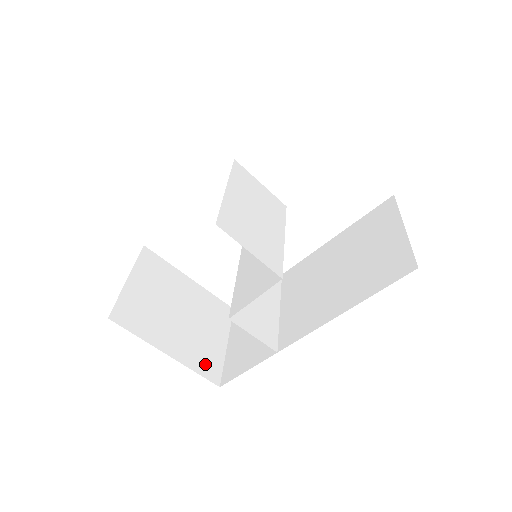
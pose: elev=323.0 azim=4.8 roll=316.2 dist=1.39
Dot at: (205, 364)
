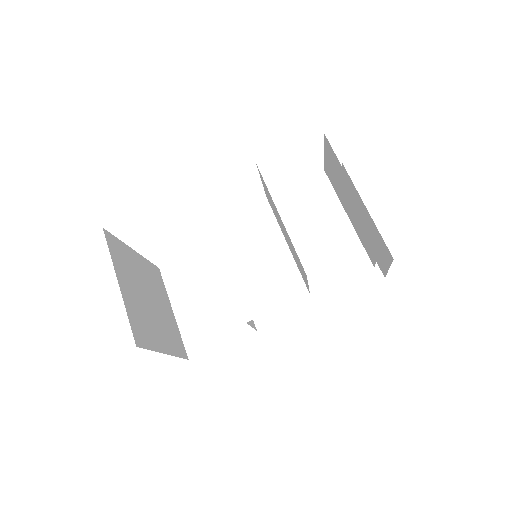
Dot at: (177, 344)
